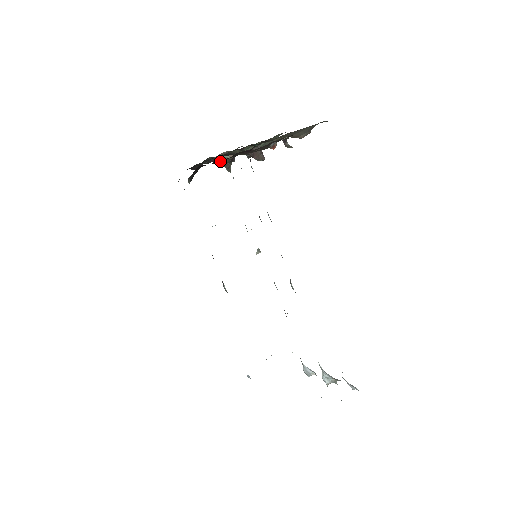
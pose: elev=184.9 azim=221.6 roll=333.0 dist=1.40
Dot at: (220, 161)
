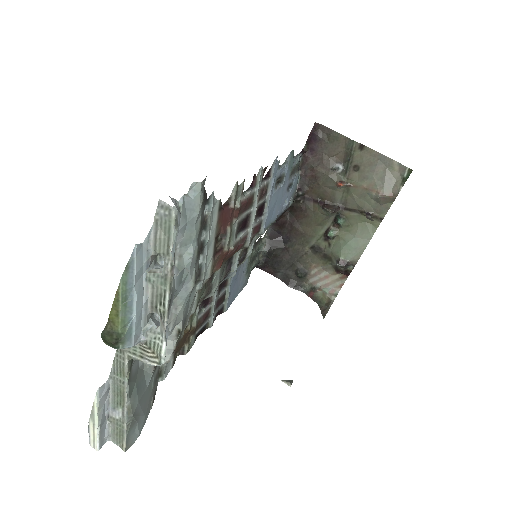
Dot at: (319, 302)
